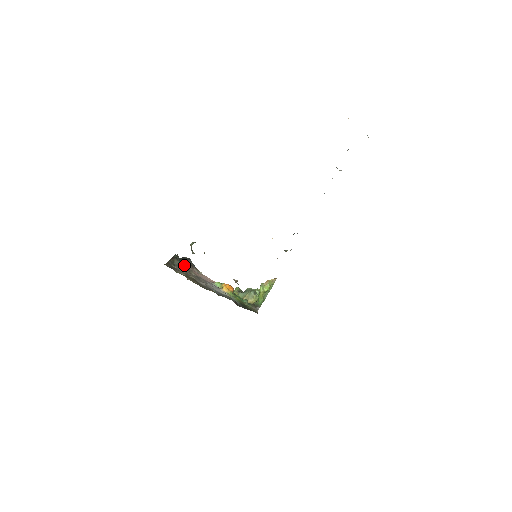
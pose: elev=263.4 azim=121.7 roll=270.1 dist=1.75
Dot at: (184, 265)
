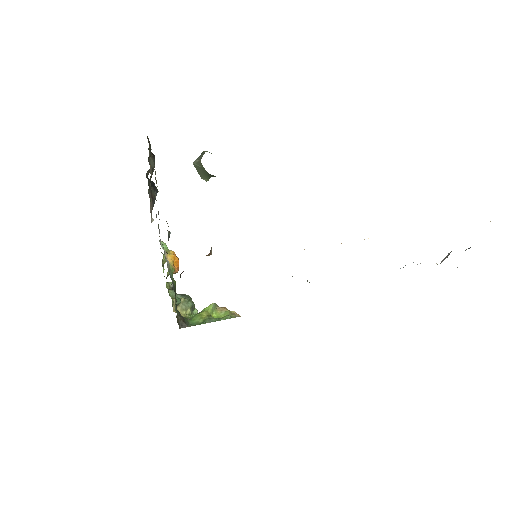
Dot at: occluded
